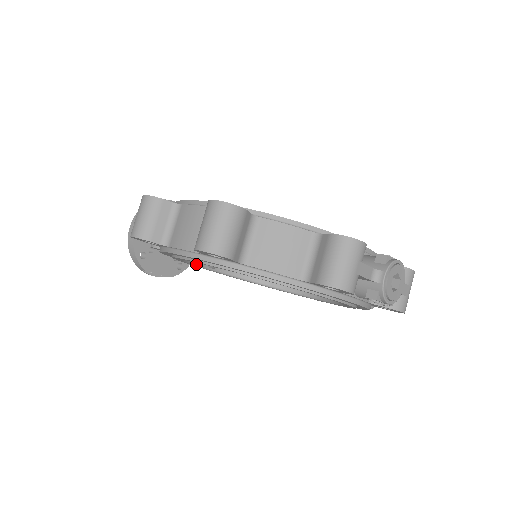
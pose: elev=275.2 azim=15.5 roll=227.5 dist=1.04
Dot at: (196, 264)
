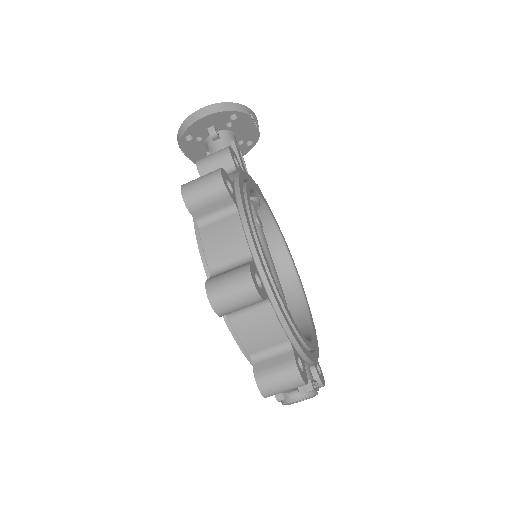
Dot at: occluded
